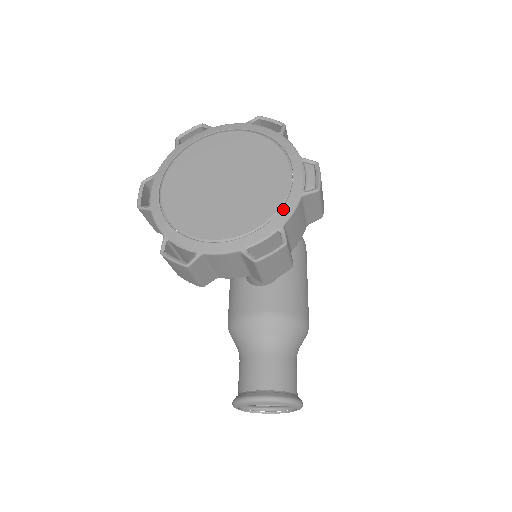
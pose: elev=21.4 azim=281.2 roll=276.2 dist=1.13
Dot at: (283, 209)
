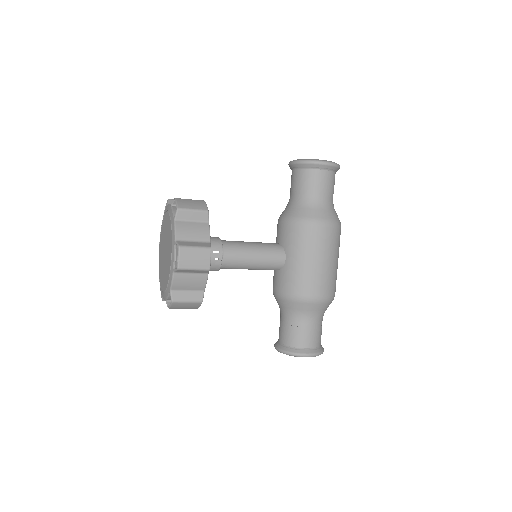
Dot at: (169, 280)
